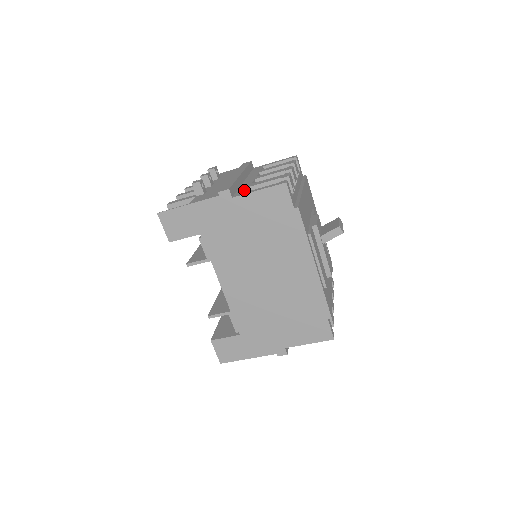
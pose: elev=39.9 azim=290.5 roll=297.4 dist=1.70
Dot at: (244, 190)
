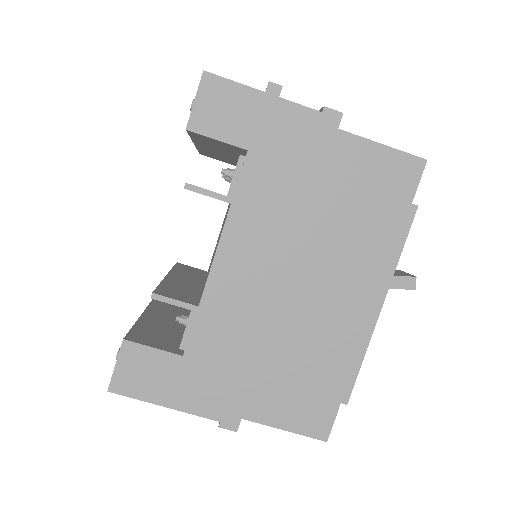
Dot at: occluded
